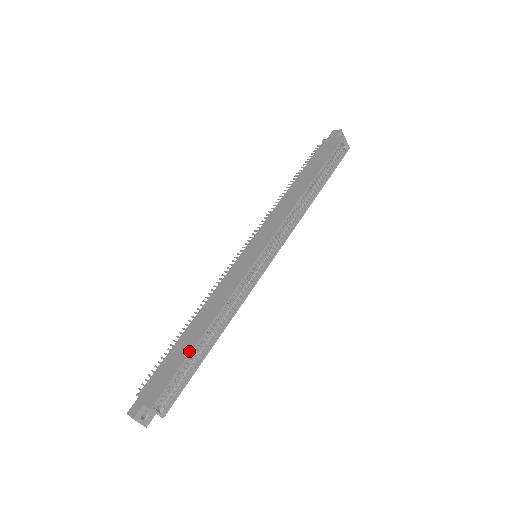
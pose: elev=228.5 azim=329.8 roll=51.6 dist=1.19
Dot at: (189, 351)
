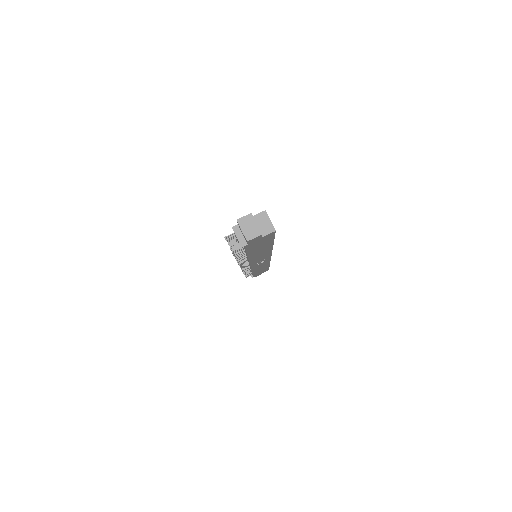
Dot at: occluded
